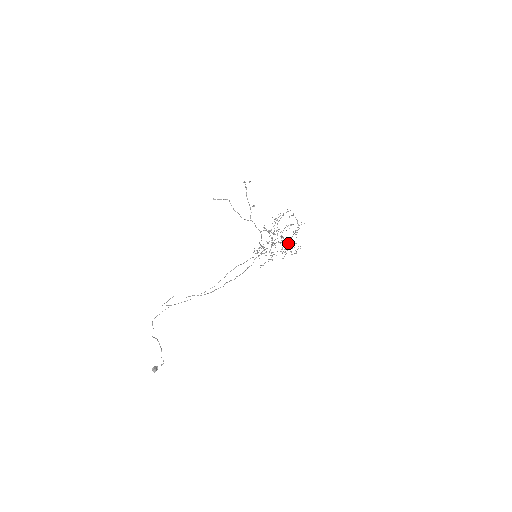
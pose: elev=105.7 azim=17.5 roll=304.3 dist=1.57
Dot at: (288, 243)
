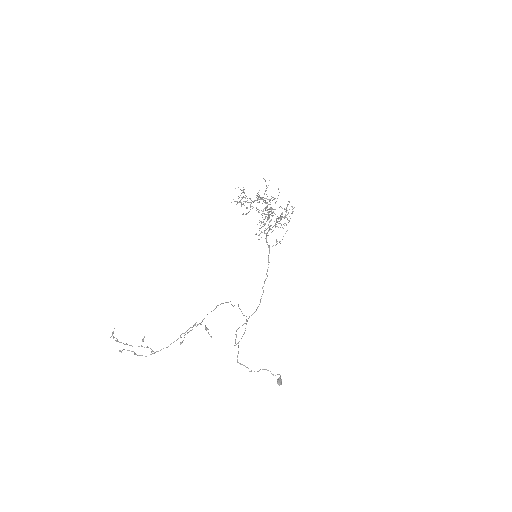
Dot at: occluded
